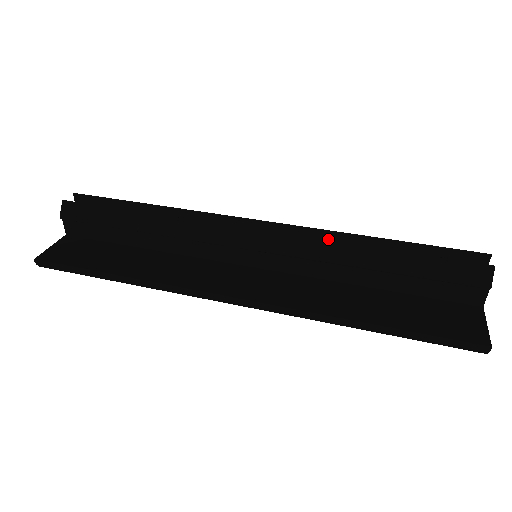
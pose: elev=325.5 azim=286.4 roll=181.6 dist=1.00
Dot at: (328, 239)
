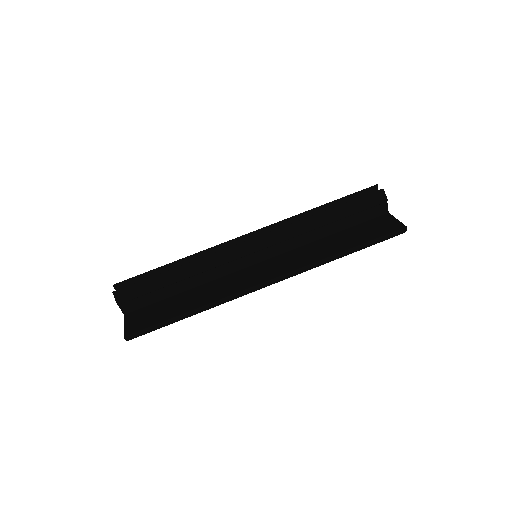
Dot at: (292, 222)
